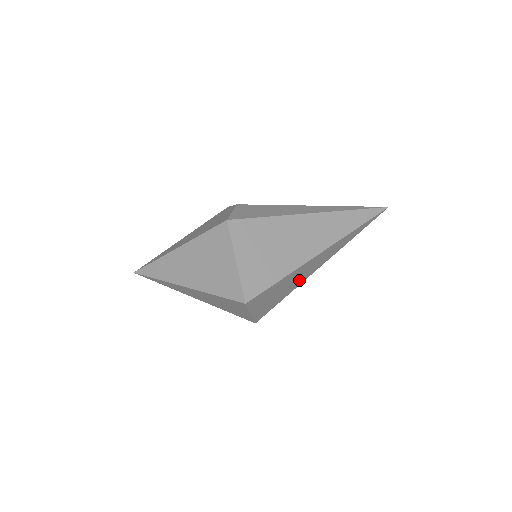
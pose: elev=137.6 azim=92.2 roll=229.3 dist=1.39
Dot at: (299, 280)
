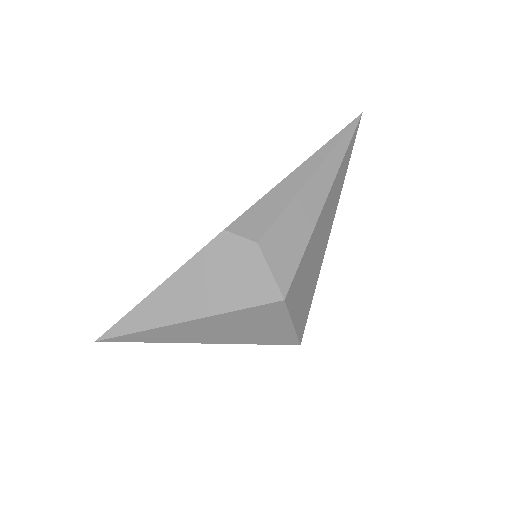
Dot at: occluded
